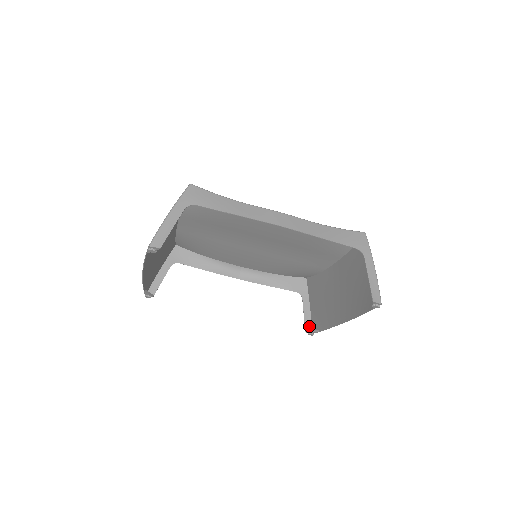
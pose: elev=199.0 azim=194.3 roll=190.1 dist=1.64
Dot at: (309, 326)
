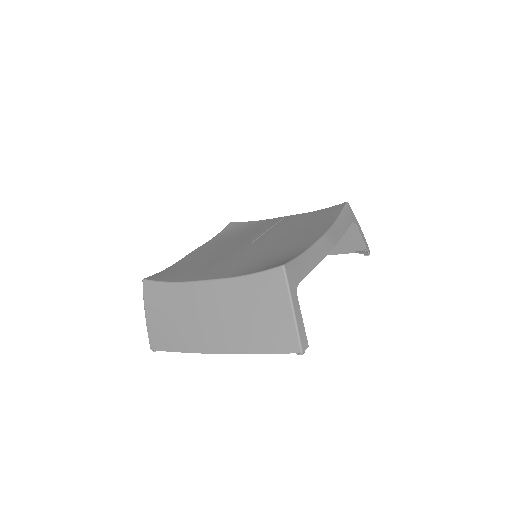
Dot at: occluded
